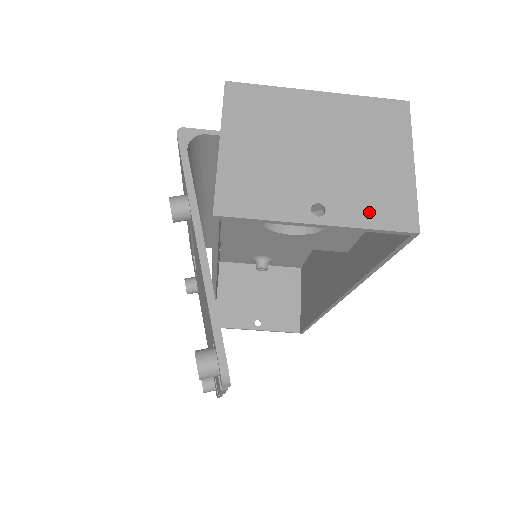
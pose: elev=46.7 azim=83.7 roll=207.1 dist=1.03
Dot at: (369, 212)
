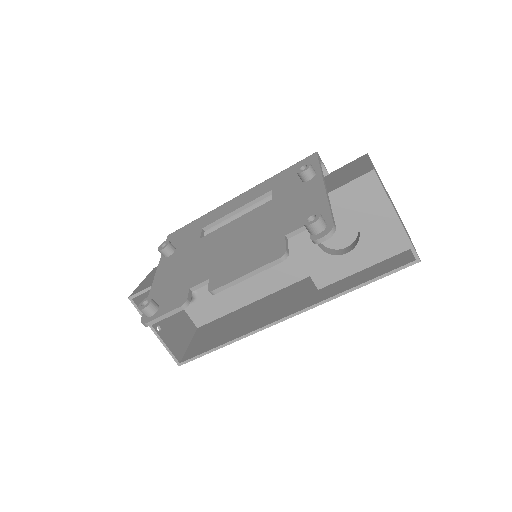
Dot at: (408, 236)
